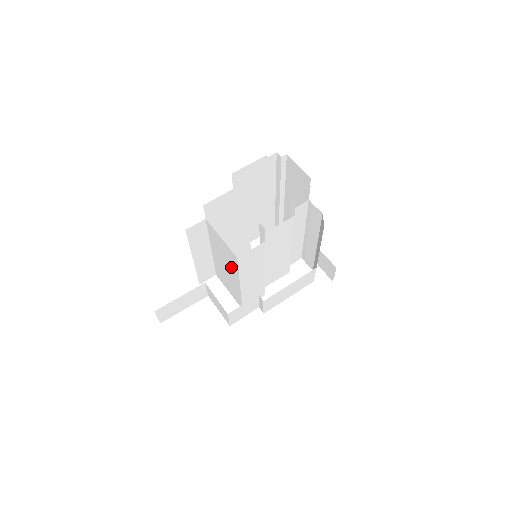
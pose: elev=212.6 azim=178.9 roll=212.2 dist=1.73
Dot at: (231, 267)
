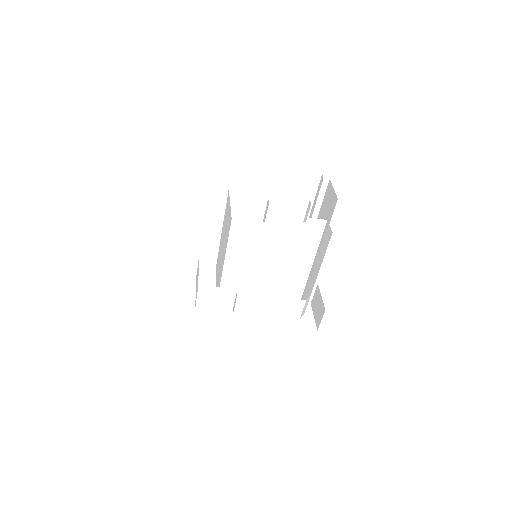
Dot at: occluded
